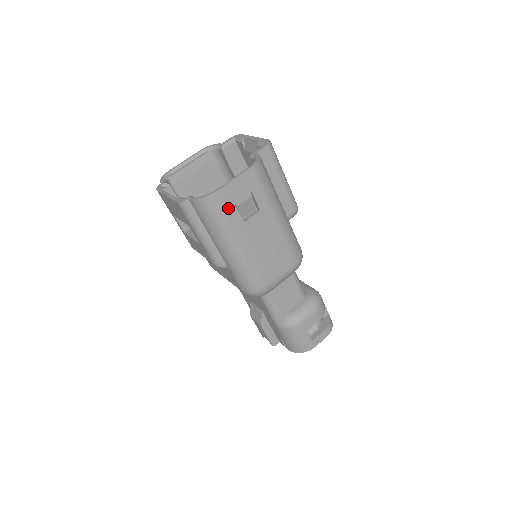
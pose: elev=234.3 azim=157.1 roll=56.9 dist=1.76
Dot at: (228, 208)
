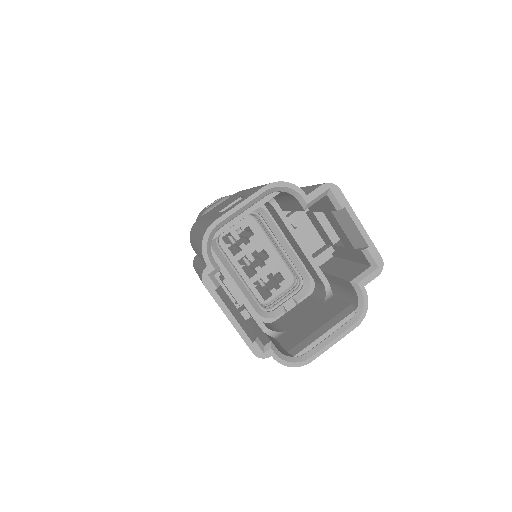
Dot at: occluded
